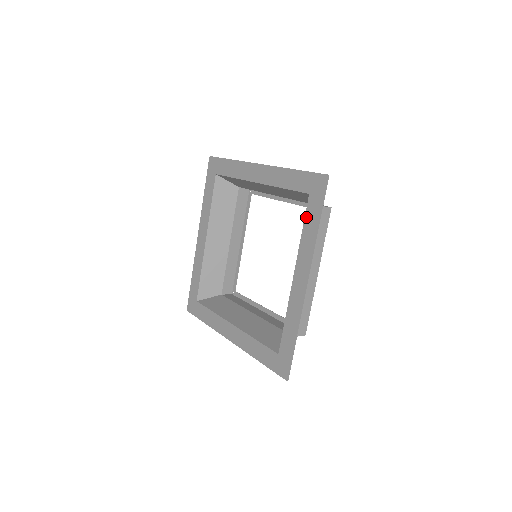
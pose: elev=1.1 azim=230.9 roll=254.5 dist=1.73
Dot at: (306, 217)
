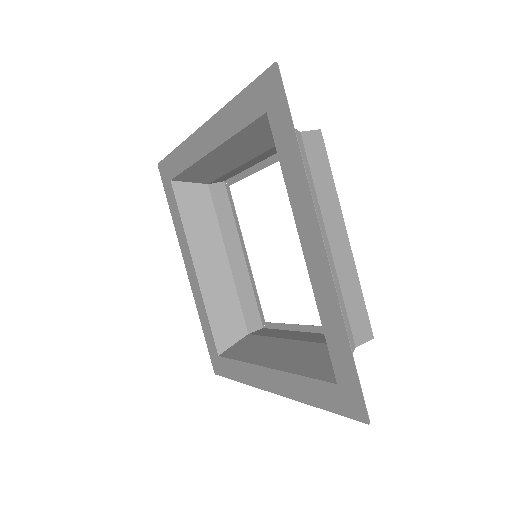
Dot at: (315, 382)
